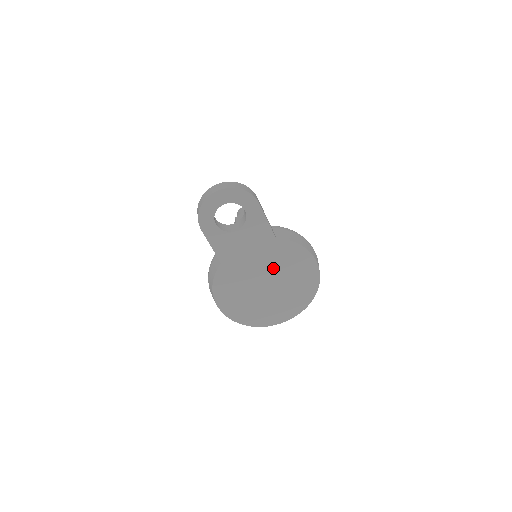
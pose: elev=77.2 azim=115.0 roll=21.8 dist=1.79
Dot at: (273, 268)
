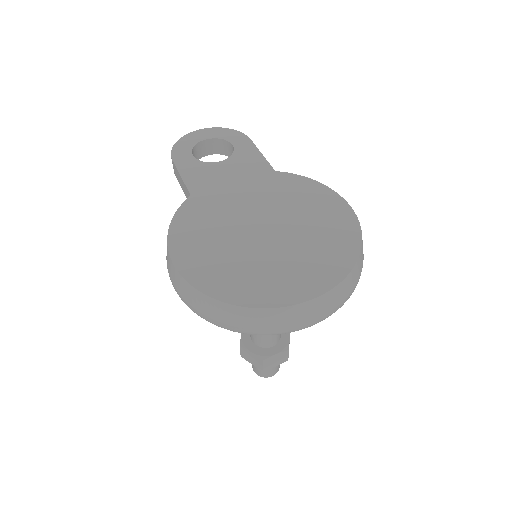
Dot at: (273, 206)
